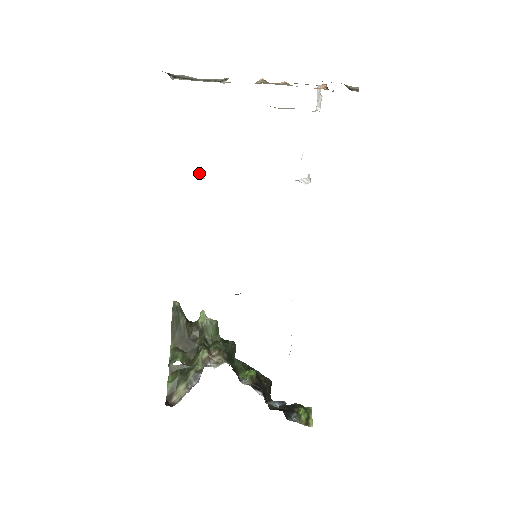
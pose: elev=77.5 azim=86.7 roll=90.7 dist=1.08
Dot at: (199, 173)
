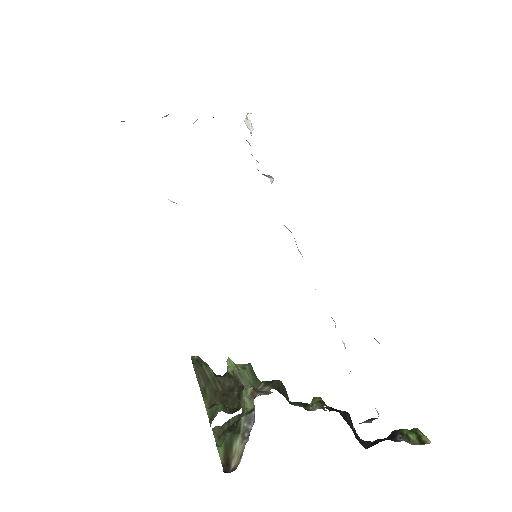
Dot at: (171, 201)
